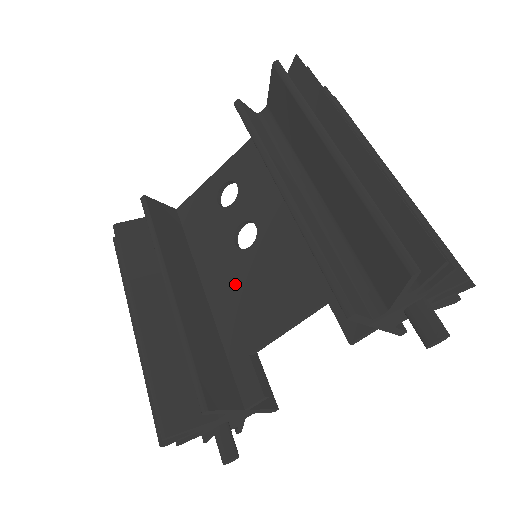
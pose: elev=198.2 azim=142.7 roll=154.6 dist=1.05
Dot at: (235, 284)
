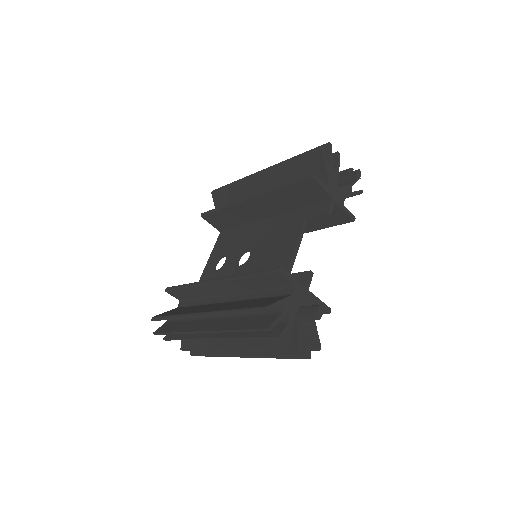
Dot at: occluded
